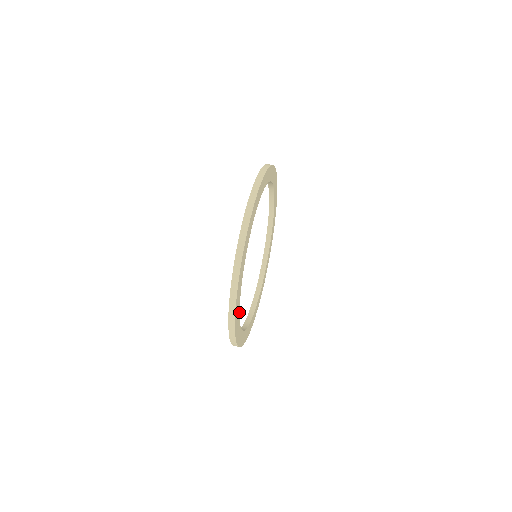
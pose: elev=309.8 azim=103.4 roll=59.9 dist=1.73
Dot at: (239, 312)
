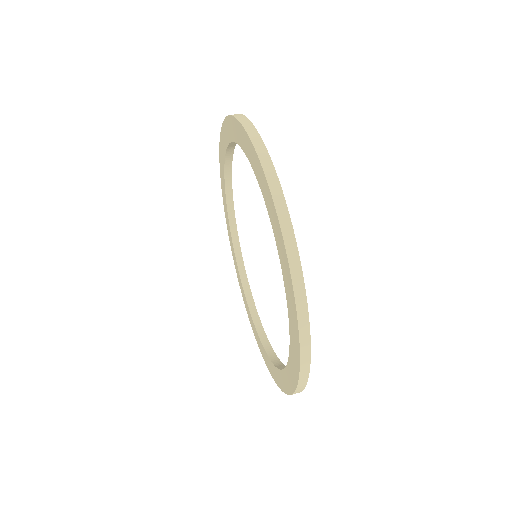
Dot at: occluded
